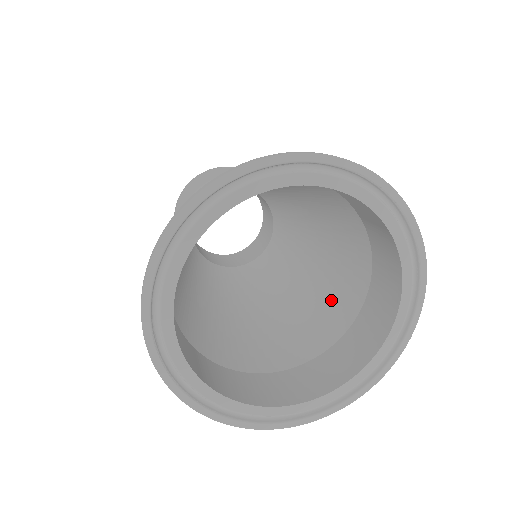
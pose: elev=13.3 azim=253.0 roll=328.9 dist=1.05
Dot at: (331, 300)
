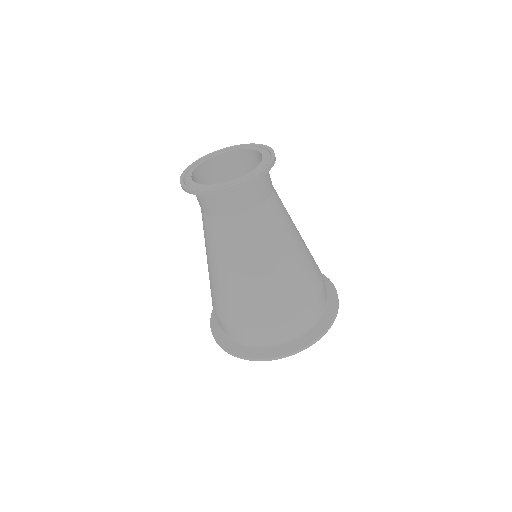
Dot at: occluded
